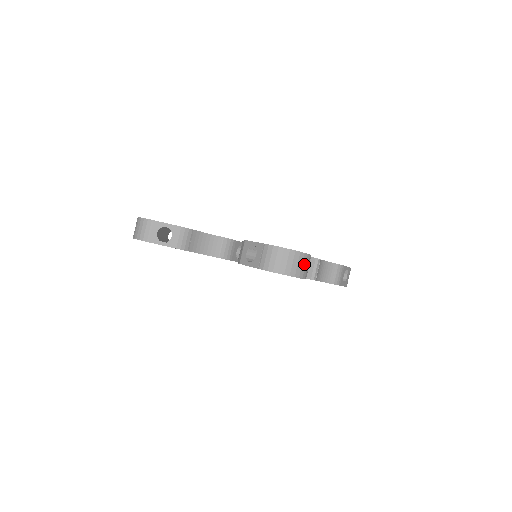
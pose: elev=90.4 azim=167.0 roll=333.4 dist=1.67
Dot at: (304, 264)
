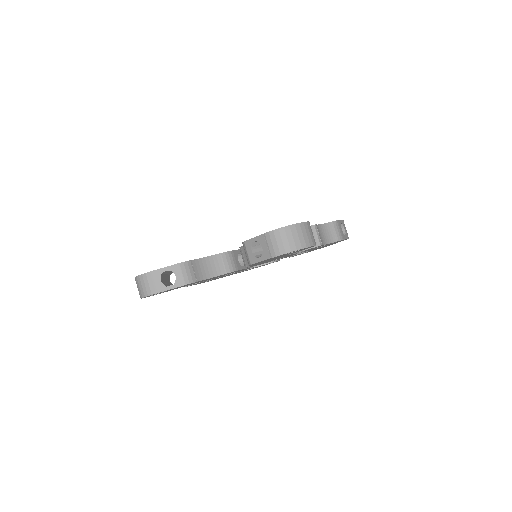
Dot at: (308, 232)
